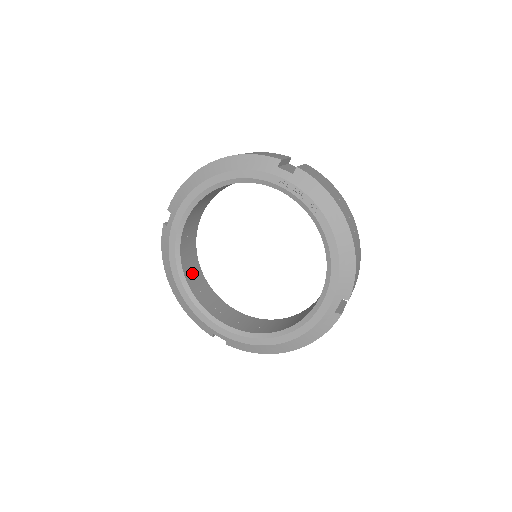
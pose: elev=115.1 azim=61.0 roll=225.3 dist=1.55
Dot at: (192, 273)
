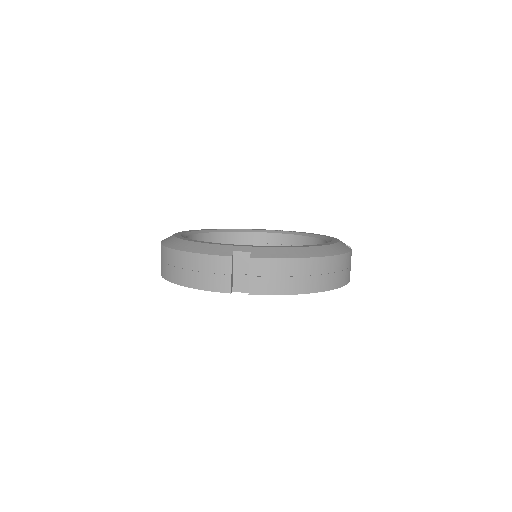
Dot at: occluded
